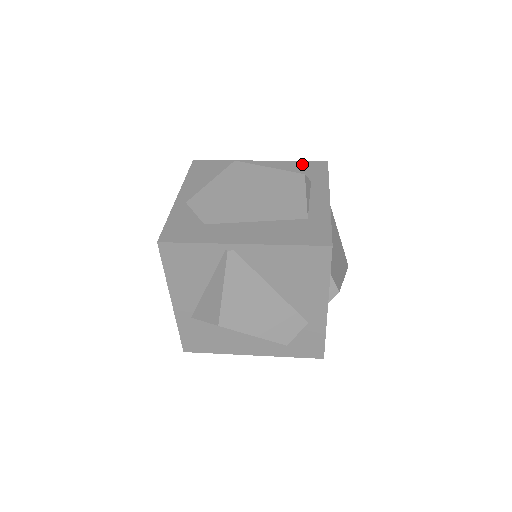
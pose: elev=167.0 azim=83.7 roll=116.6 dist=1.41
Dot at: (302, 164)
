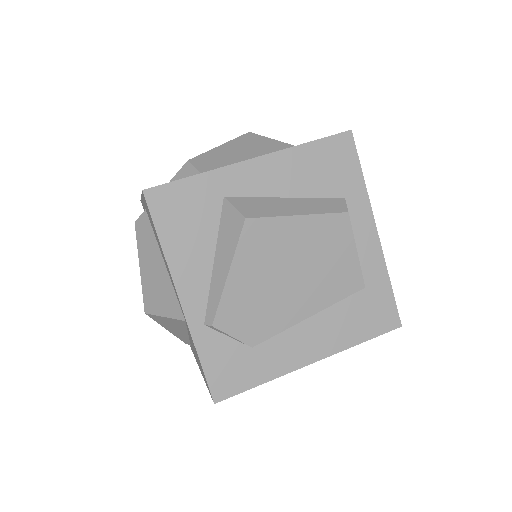
Dot at: (320, 152)
